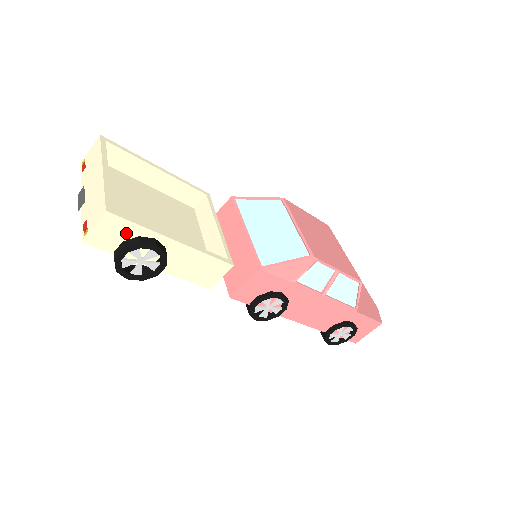
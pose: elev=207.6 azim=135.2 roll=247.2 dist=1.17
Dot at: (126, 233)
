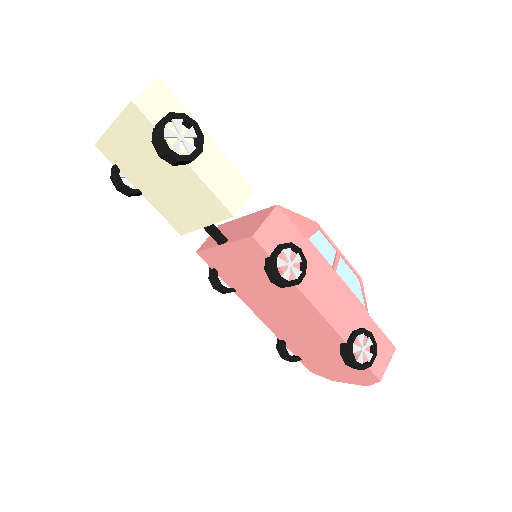
Dot at: (170, 109)
